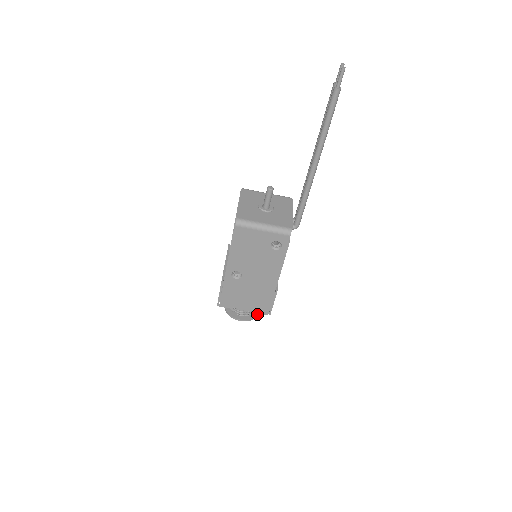
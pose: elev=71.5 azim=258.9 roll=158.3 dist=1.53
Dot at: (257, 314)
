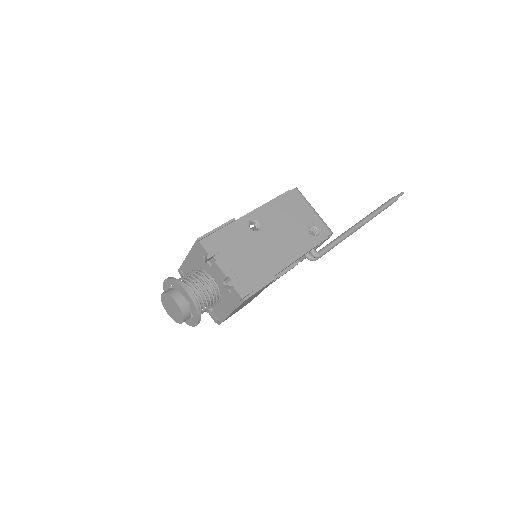
Dot at: (200, 316)
